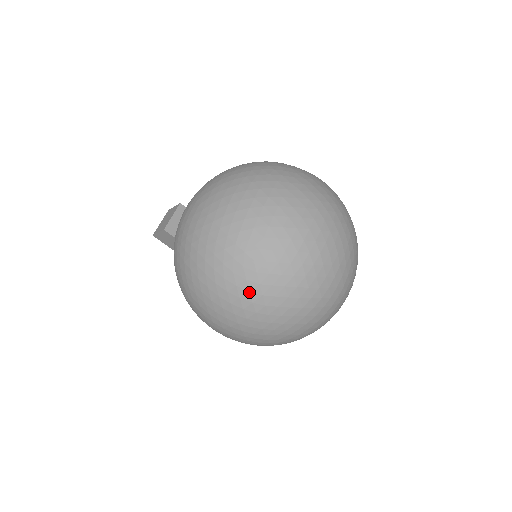
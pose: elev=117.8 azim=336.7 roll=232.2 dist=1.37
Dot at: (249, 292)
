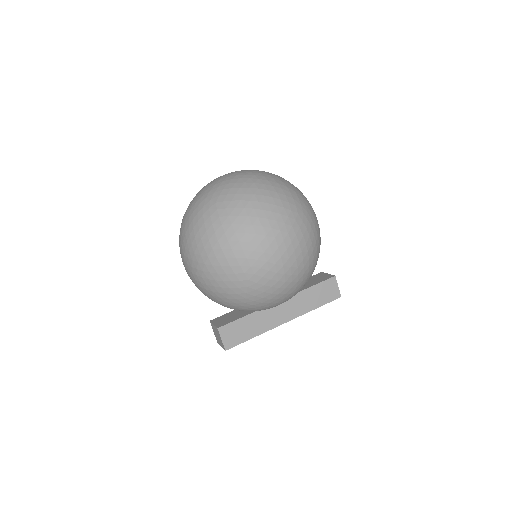
Dot at: (235, 208)
